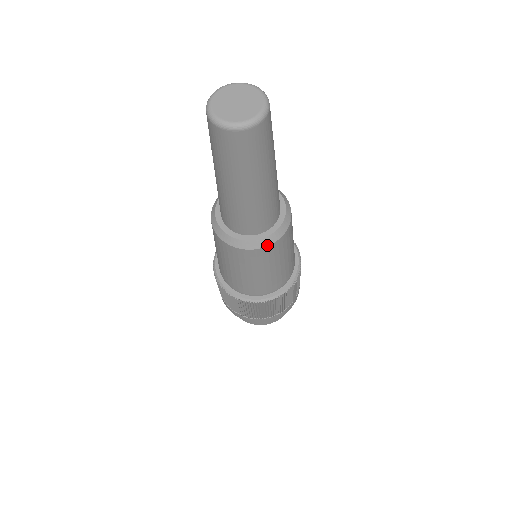
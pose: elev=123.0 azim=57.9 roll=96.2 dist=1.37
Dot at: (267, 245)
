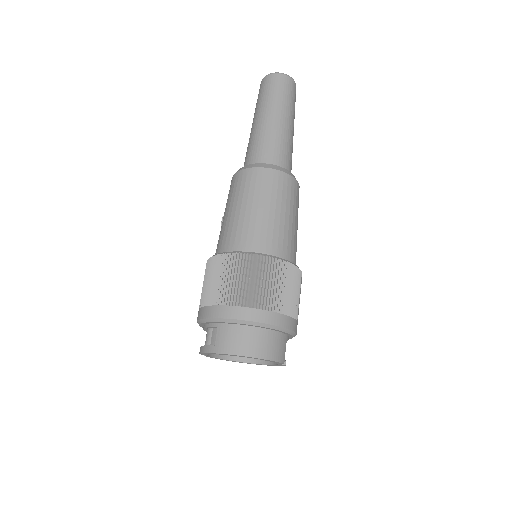
Dot at: (291, 176)
